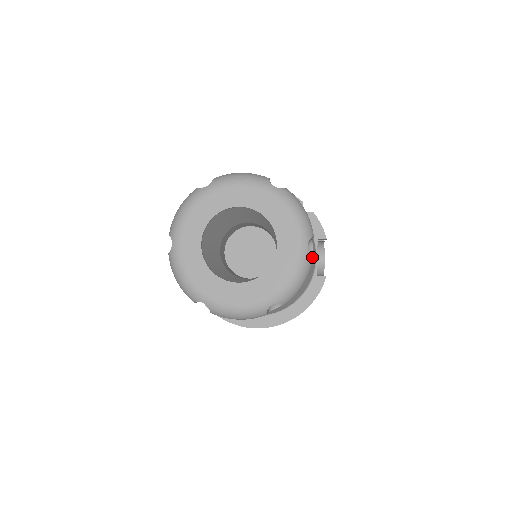
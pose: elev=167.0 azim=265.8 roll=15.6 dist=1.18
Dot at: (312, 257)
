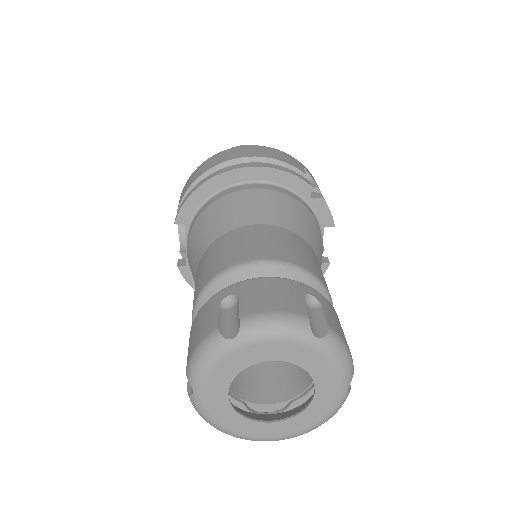
Dot at: occluded
